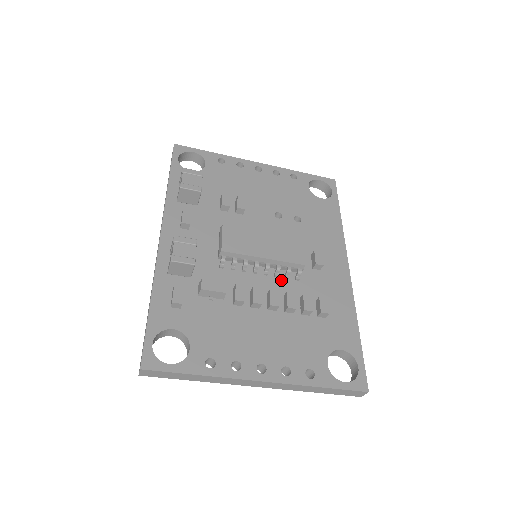
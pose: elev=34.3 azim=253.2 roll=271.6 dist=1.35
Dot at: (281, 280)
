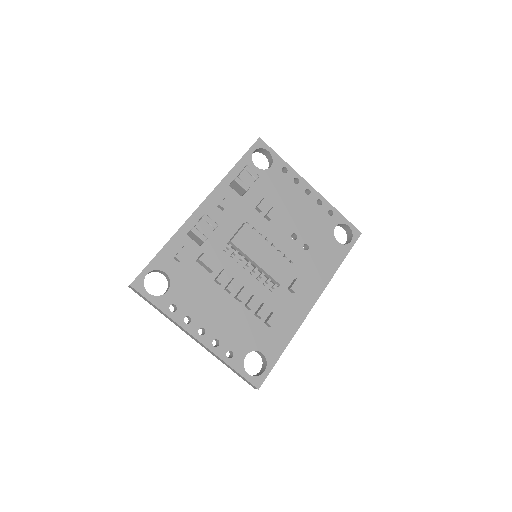
Dot at: (259, 284)
